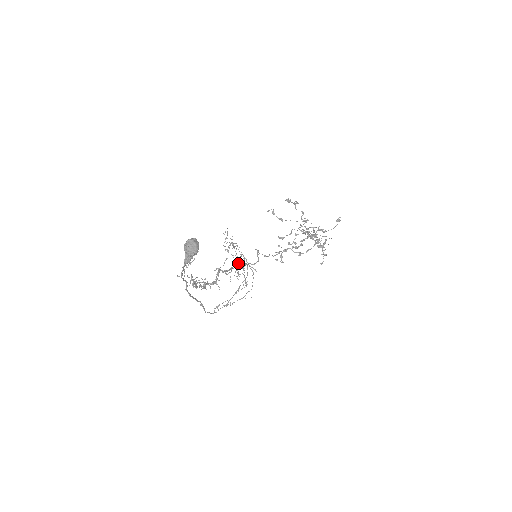
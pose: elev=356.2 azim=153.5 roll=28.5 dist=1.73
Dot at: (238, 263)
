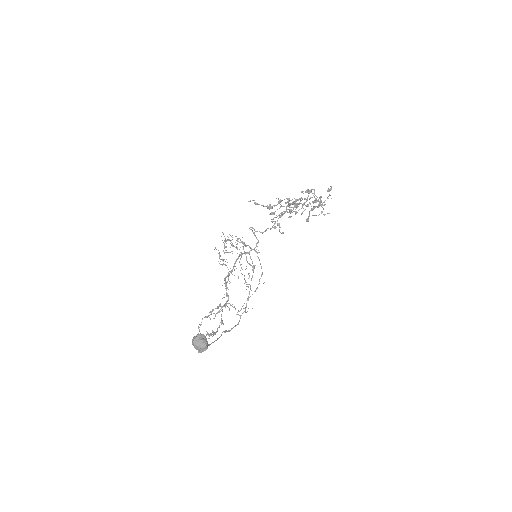
Dot at: (239, 254)
